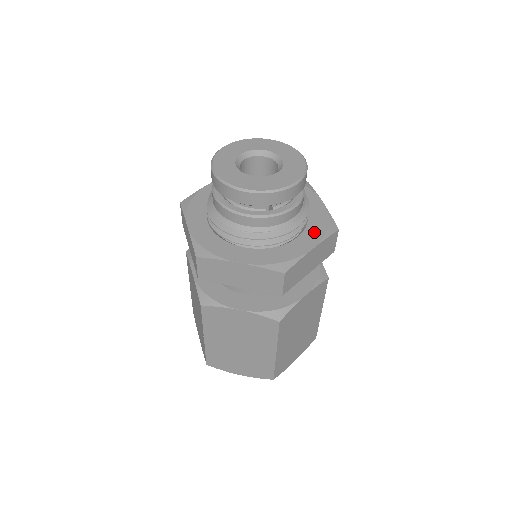
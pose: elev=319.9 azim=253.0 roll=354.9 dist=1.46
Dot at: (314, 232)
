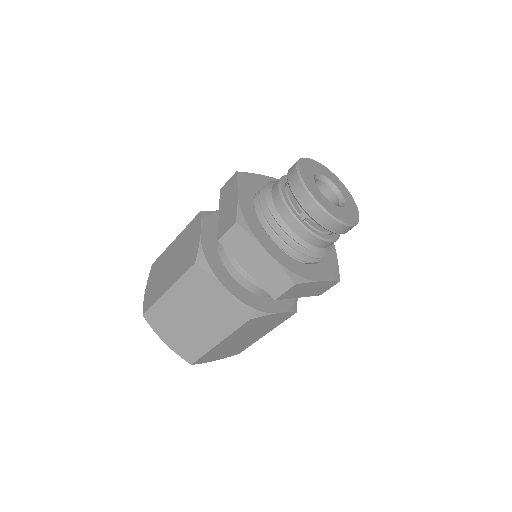
Dot at: occluded
